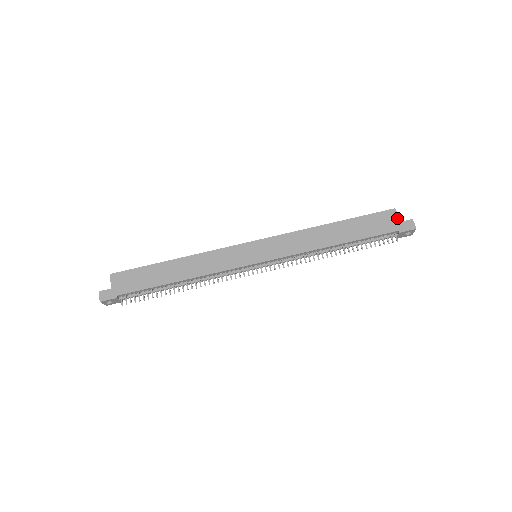
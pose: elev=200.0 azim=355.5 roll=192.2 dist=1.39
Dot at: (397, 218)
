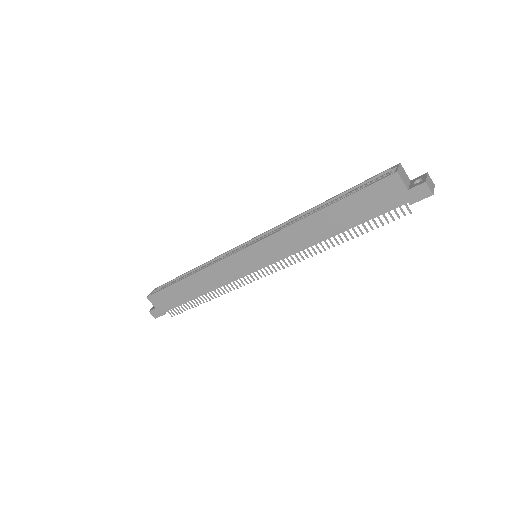
Dot at: (402, 186)
